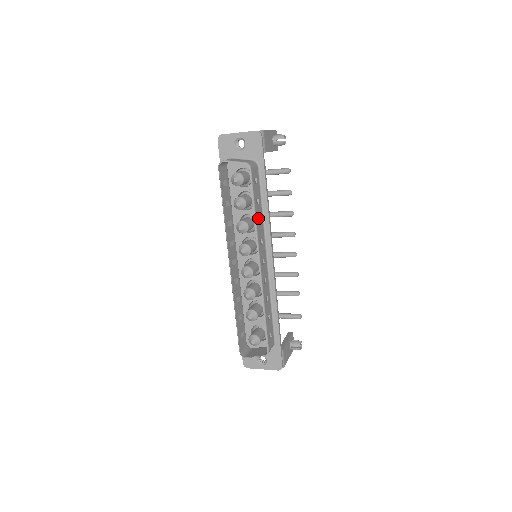
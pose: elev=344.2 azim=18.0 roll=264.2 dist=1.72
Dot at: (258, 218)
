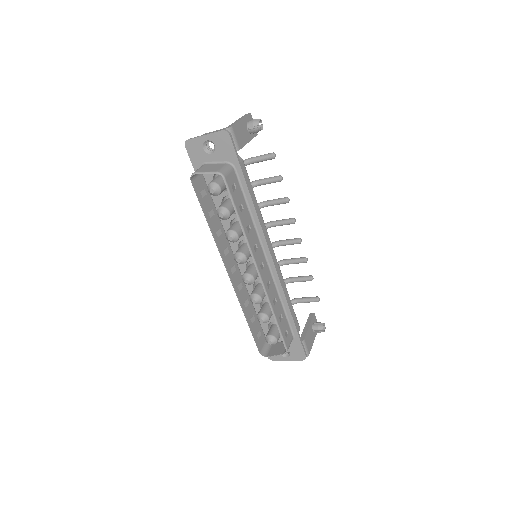
Dot at: (246, 225)
